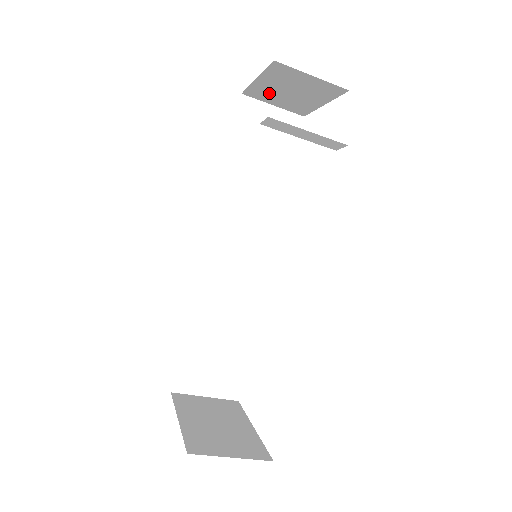
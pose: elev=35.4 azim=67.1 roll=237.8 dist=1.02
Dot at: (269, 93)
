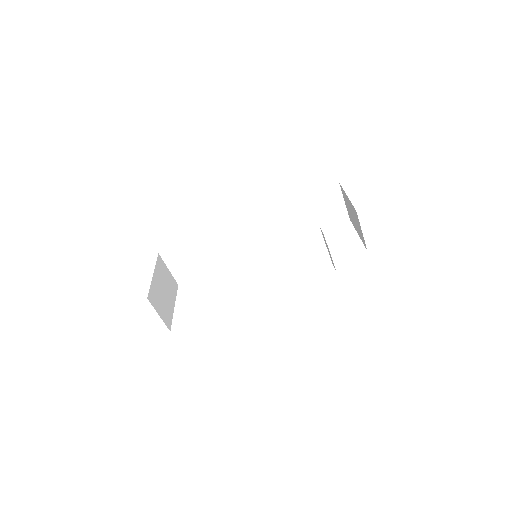
Dot at: (347, 201)
